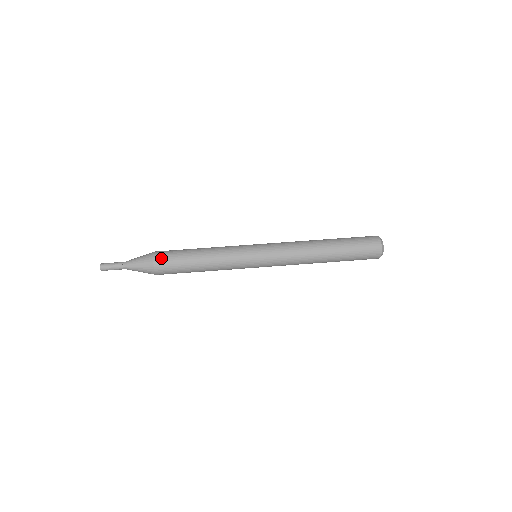
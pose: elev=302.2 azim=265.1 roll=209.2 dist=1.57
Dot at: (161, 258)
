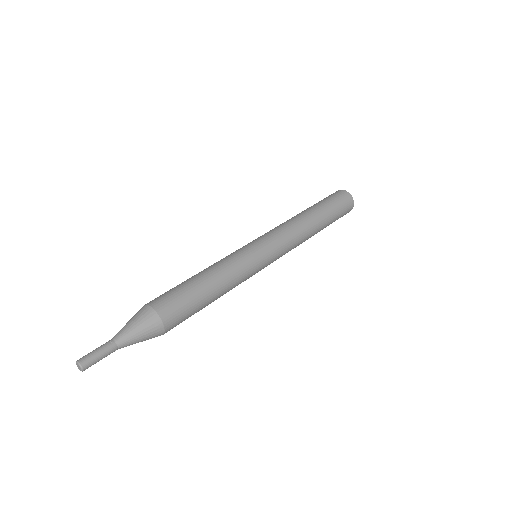
Dot at: (156, 299)
